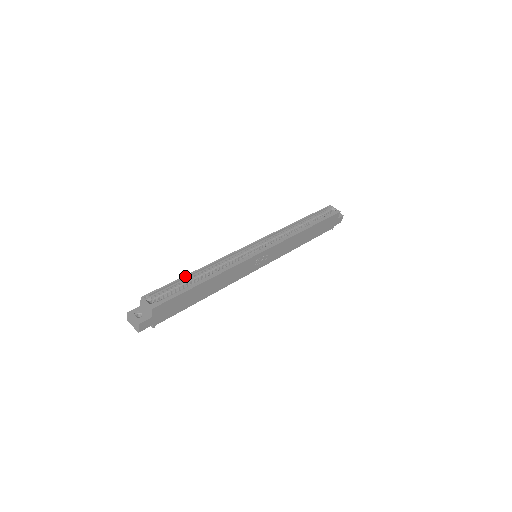
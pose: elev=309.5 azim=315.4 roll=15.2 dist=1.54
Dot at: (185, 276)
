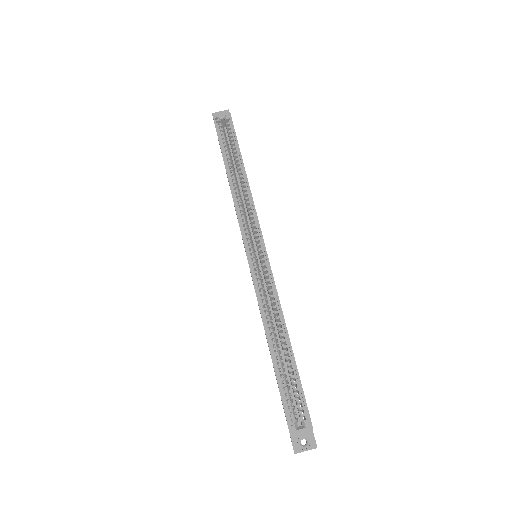
Dot at: (274, 365)
